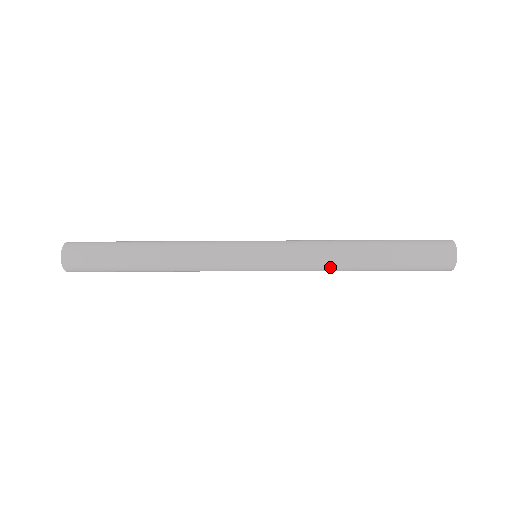
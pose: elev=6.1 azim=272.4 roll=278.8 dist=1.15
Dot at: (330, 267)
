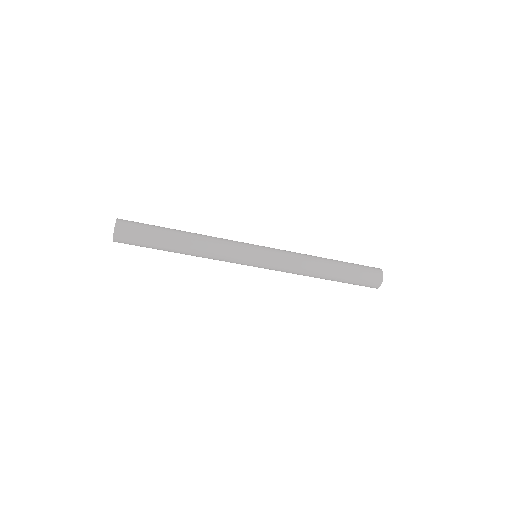
Dot at: (305, 273)
